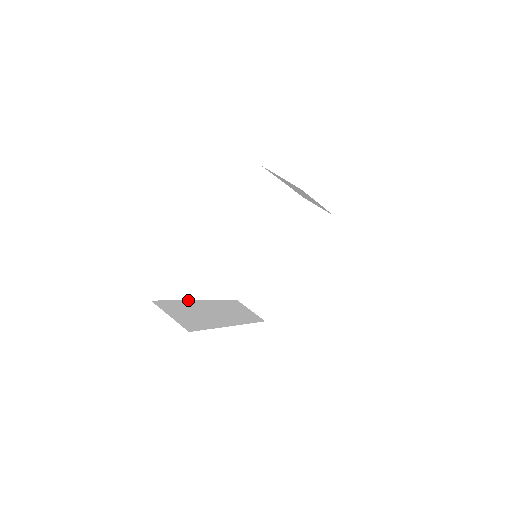
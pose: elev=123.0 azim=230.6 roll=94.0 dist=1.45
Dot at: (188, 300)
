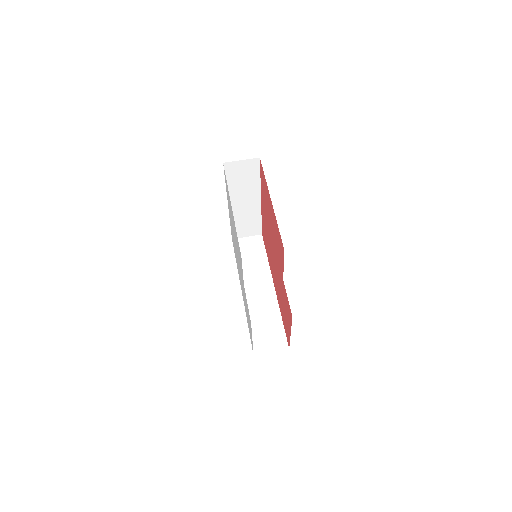
Dot at: (245, 311)
